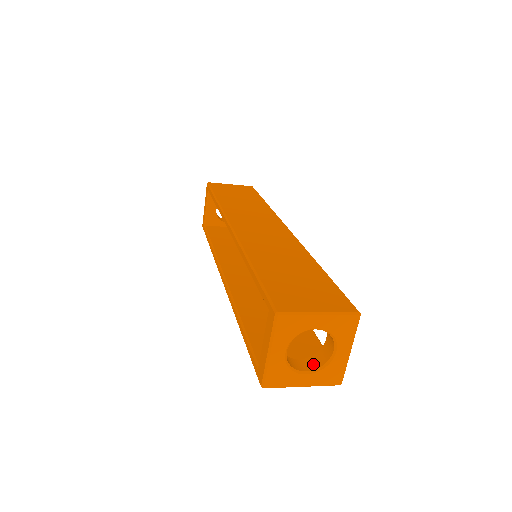
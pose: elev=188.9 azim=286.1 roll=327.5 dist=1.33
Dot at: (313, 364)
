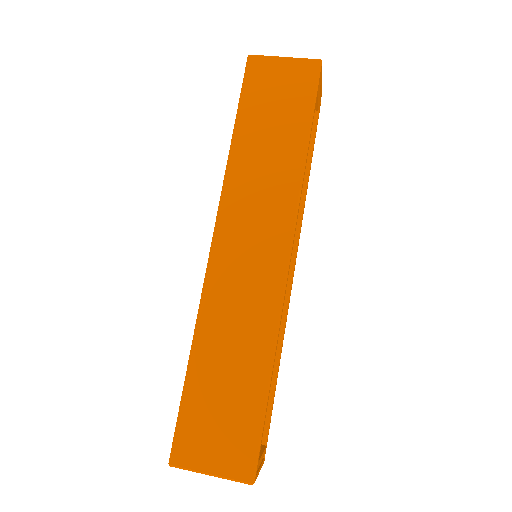
Dot at: occluded
